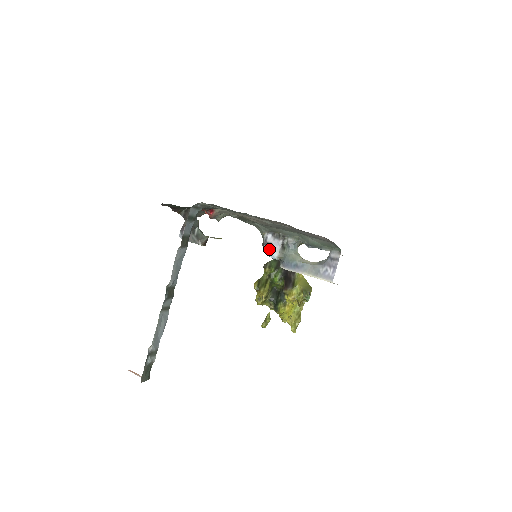
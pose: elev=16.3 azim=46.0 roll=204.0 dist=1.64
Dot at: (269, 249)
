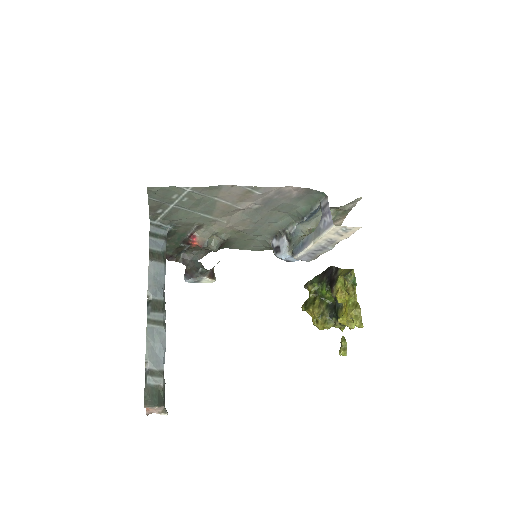
Dot at: (278, 252)
